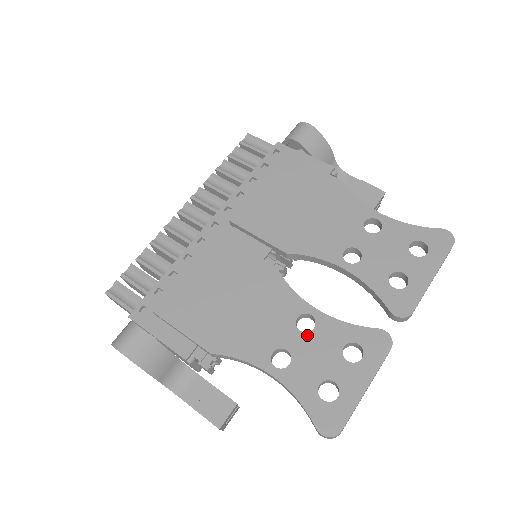
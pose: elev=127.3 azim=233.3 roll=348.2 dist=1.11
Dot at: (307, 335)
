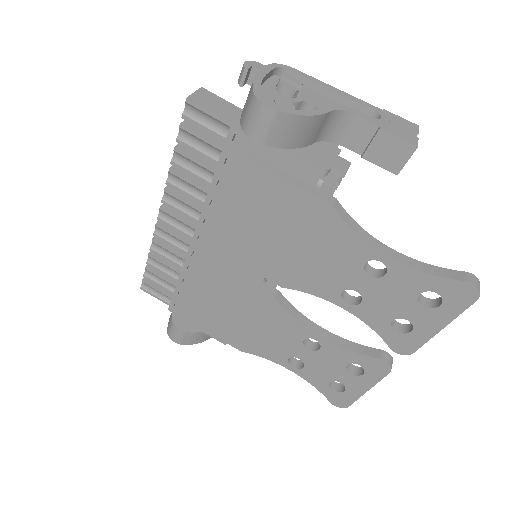
Dot at: (314, 353)
